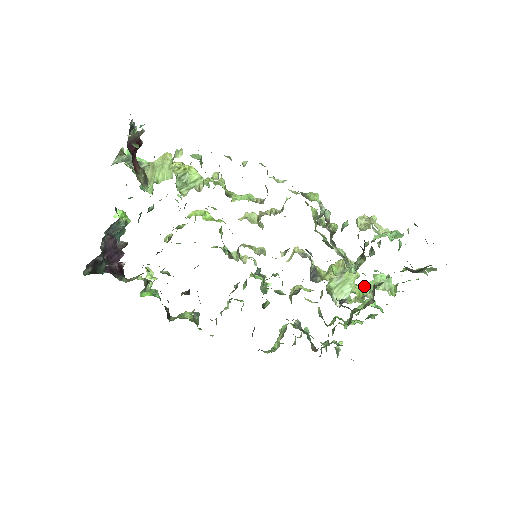
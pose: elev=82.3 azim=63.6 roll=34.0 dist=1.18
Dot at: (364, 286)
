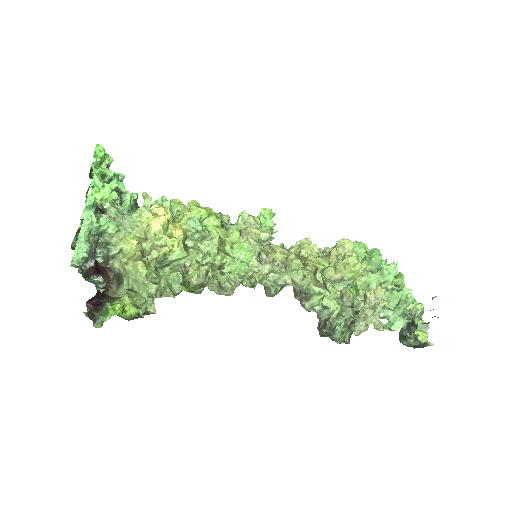
Dot at: (365, 279)
